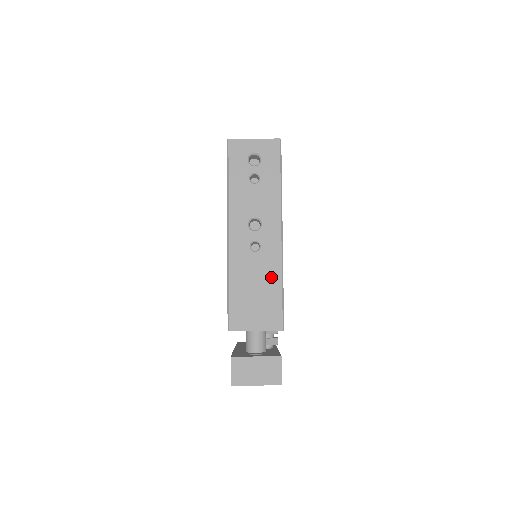
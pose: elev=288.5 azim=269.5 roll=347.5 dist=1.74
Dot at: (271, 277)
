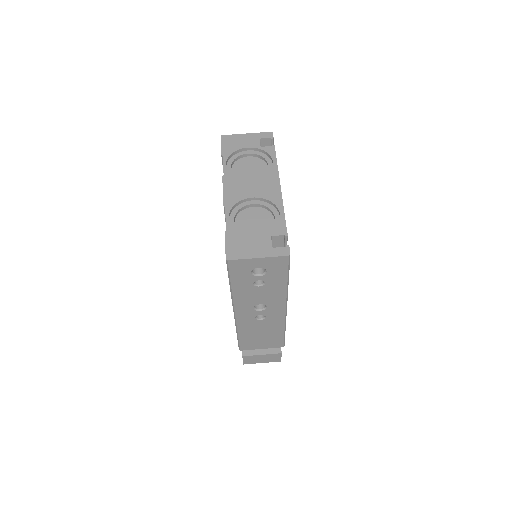
Dot at: (275, 329)
